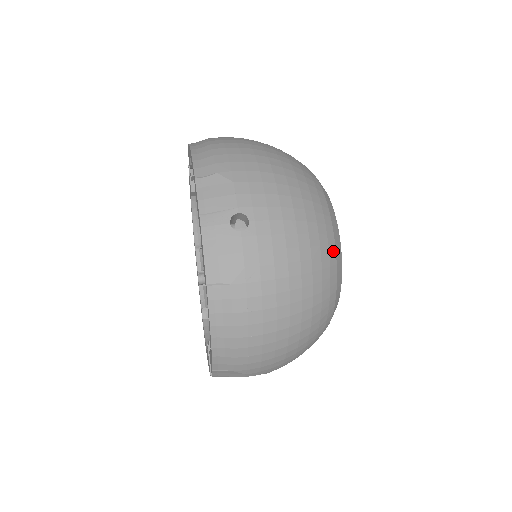
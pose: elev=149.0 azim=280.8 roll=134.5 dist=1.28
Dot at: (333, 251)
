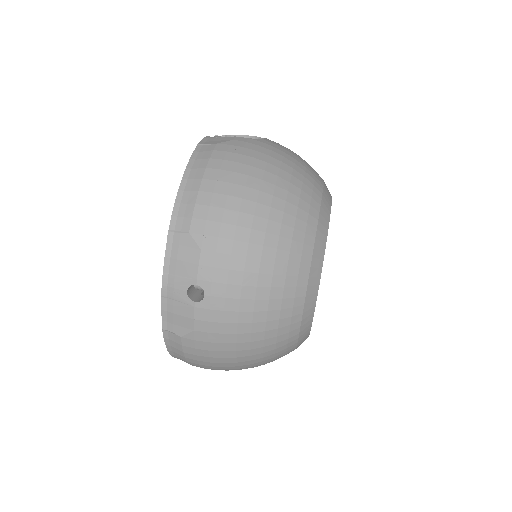
Dot at: (298, 319)
